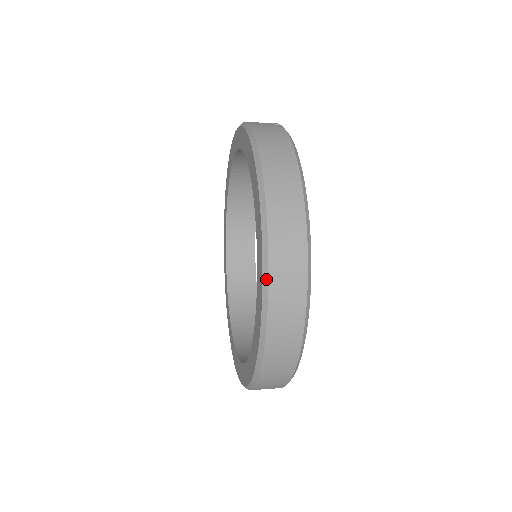
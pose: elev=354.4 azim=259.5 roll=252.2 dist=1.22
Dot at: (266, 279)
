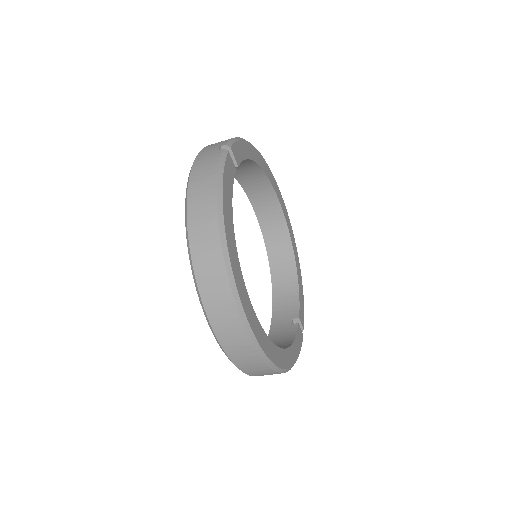
Dot at: (204, 310)
